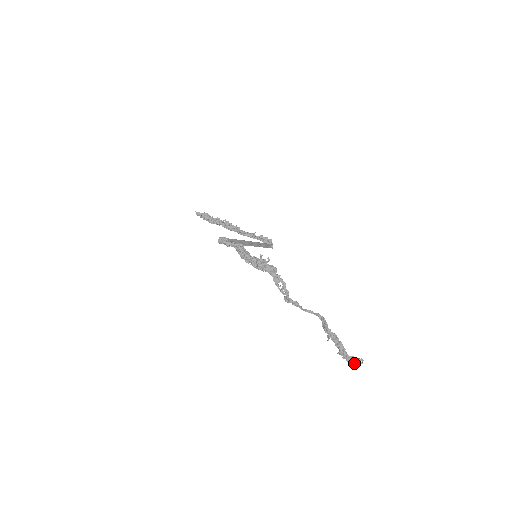
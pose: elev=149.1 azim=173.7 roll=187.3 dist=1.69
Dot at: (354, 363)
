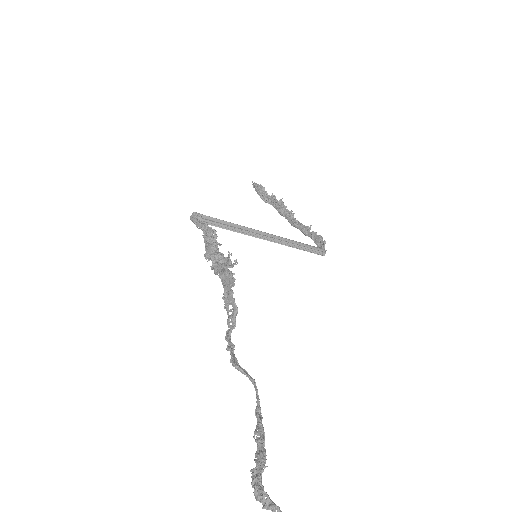
Dot at: (263, 506)
